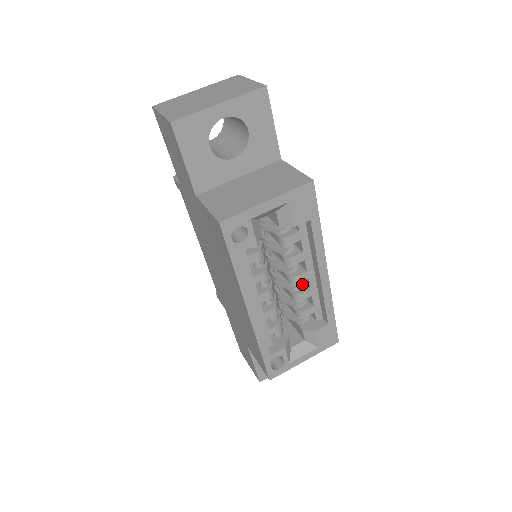
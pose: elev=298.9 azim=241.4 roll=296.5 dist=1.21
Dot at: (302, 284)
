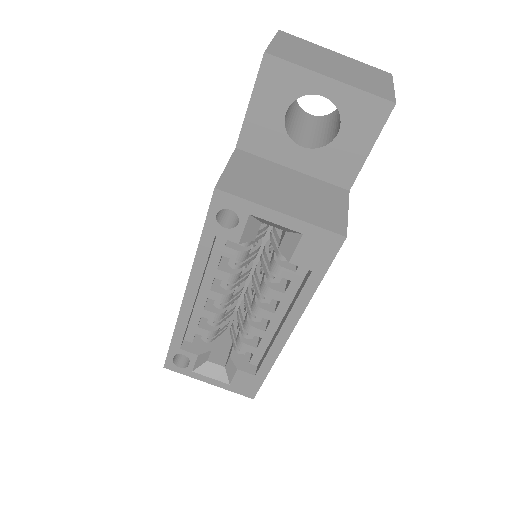
Dot at: (265, 319)
